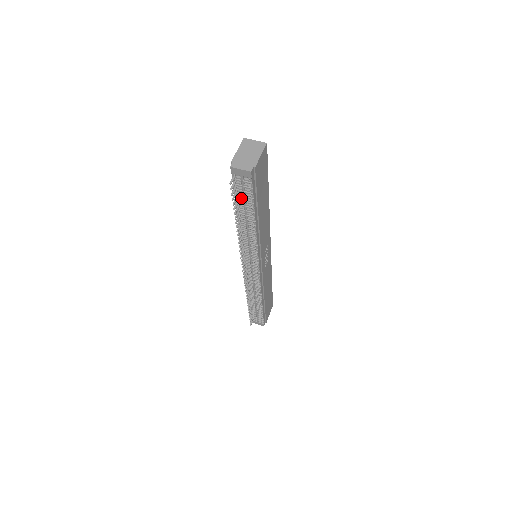
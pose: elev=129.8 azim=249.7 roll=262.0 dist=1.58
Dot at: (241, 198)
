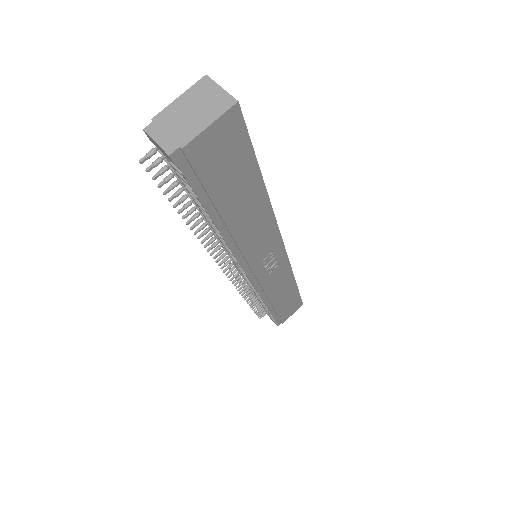
Dot at: occluded
